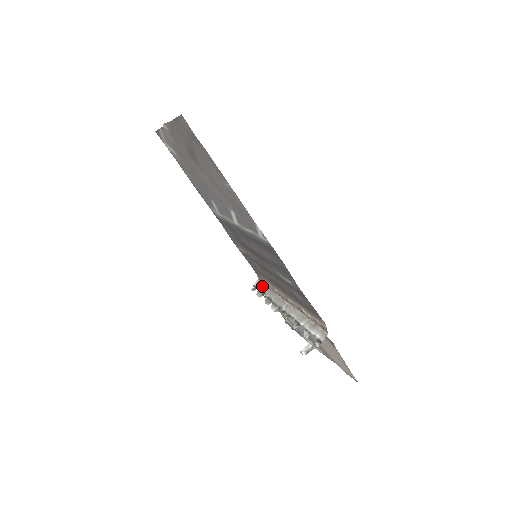
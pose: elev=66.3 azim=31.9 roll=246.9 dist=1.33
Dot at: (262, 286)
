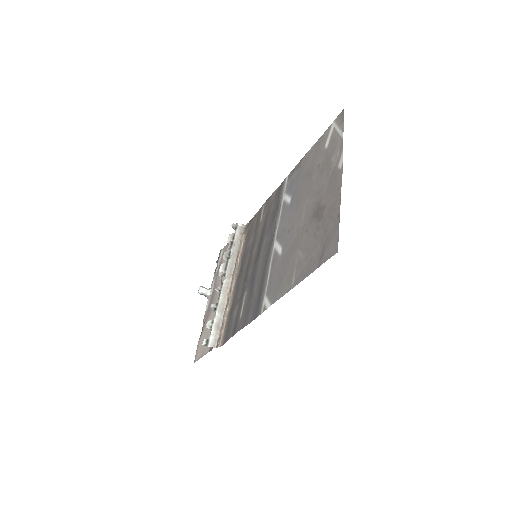
Dot at: (239, 237)
